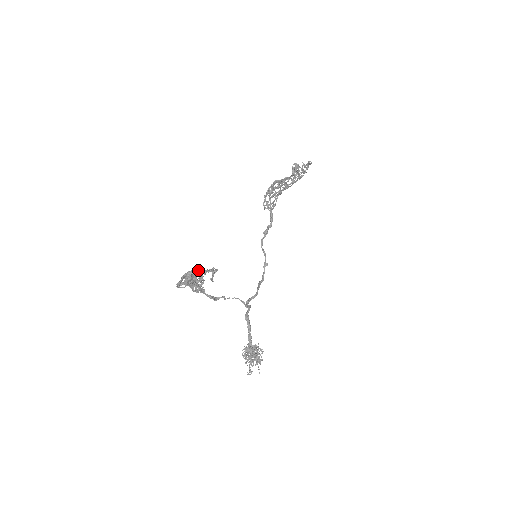
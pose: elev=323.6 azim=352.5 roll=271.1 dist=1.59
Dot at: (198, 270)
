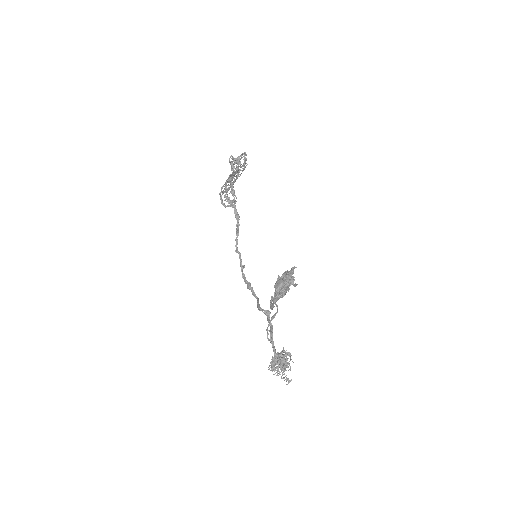
Dot at: (278, 275)
